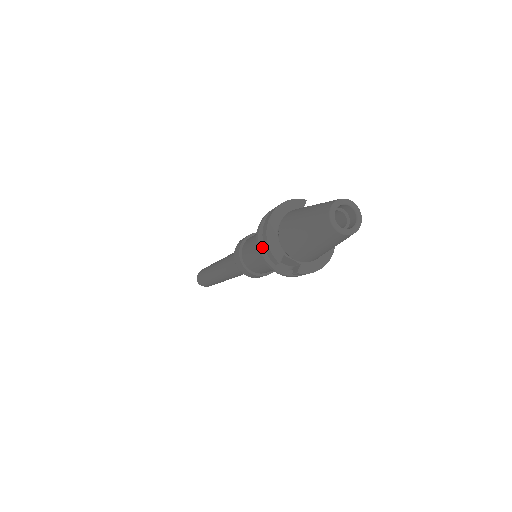
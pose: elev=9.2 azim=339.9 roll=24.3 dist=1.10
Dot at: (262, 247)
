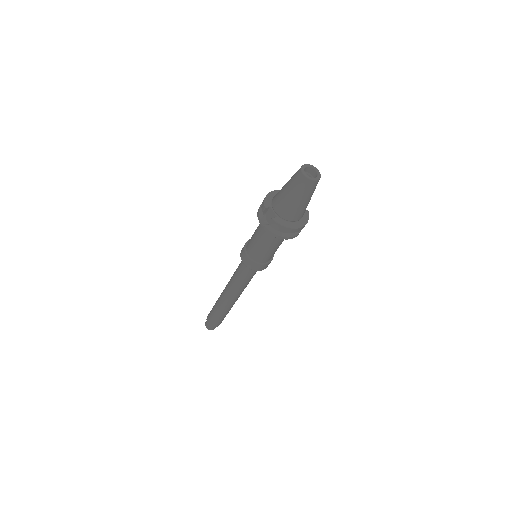
Dot at: occluded
